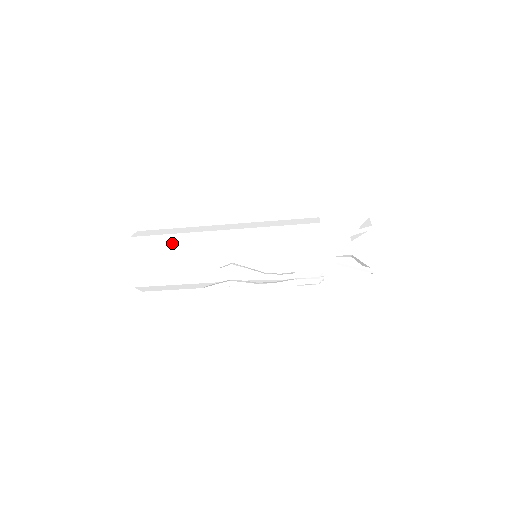
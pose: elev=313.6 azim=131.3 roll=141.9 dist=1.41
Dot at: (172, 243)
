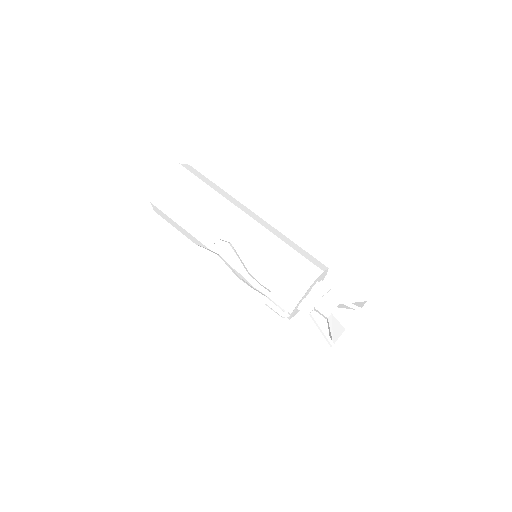
Dot at: (203, 192)
